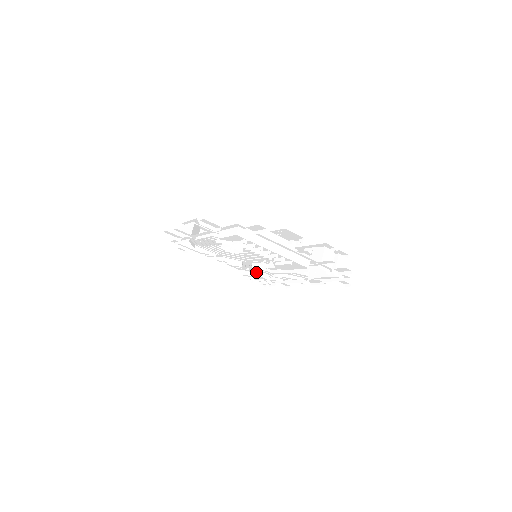
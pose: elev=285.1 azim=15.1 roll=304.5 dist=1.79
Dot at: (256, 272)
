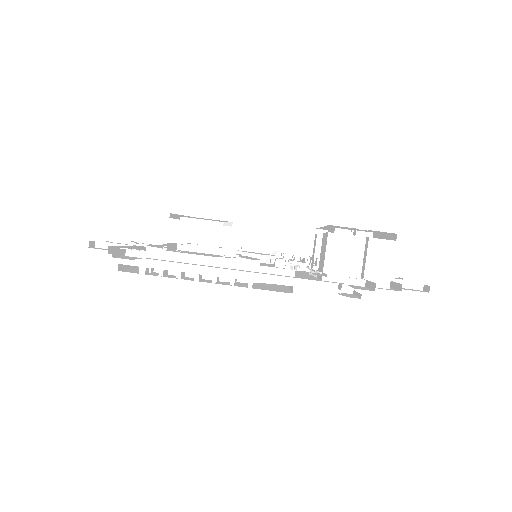
Dot at: occluded
